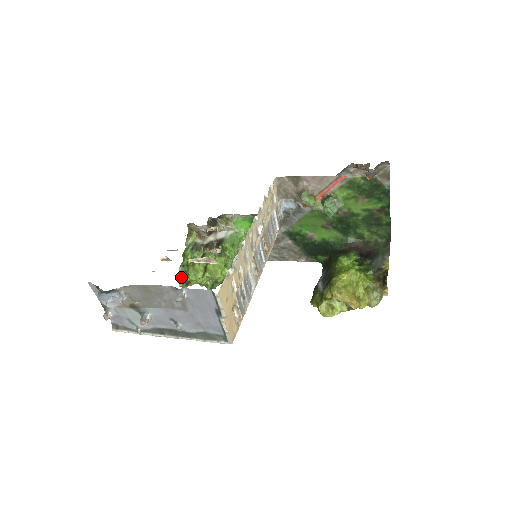
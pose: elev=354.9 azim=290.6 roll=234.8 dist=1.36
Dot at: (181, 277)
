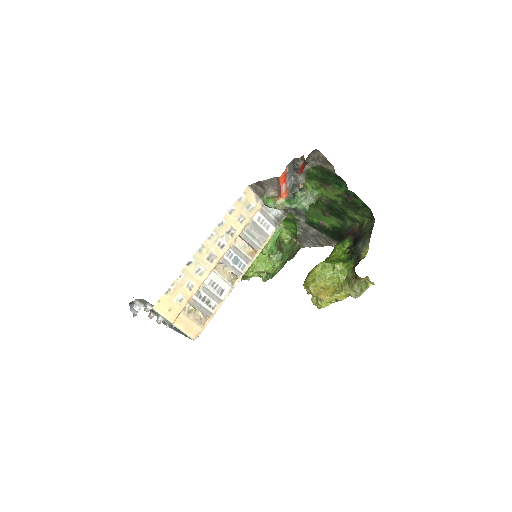
Dot at: occluded
